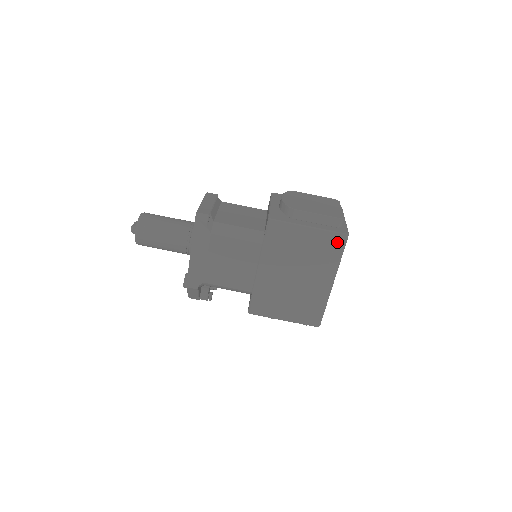
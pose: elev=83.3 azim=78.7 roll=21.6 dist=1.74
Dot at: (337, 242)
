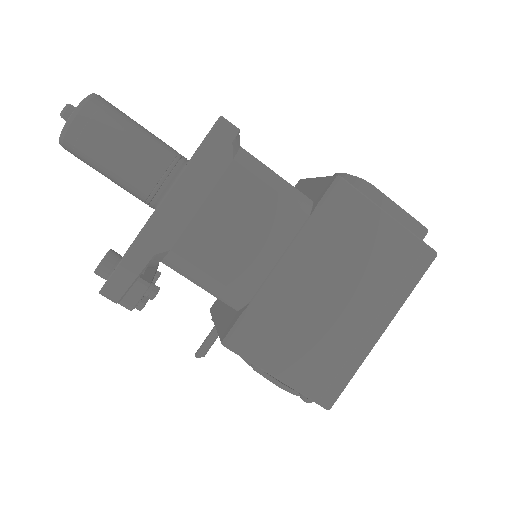
Dot at: (419, 260)
